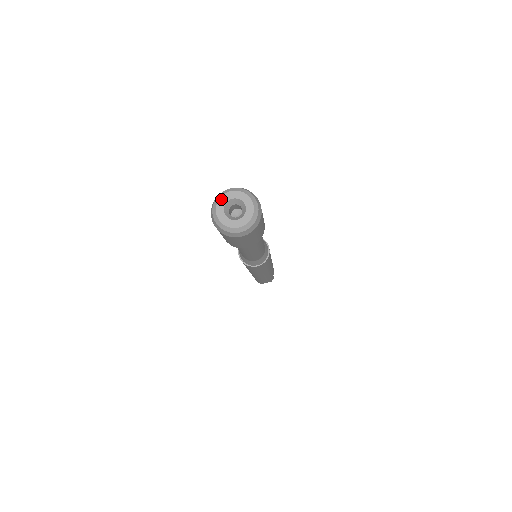
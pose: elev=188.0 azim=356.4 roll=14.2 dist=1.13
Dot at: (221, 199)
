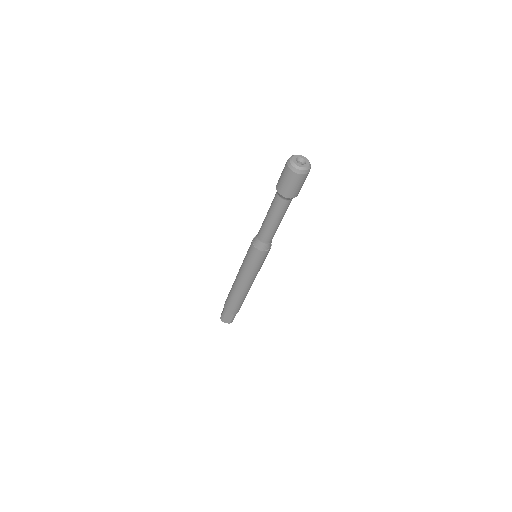
Dot at: (297, 155)
